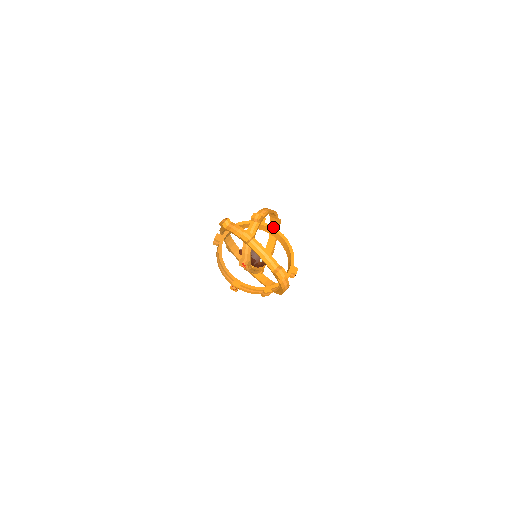
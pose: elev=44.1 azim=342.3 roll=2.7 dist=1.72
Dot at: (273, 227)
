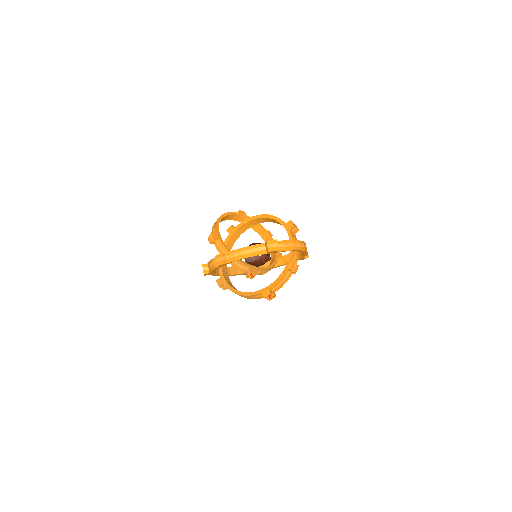
Dot at: (242, 222)
